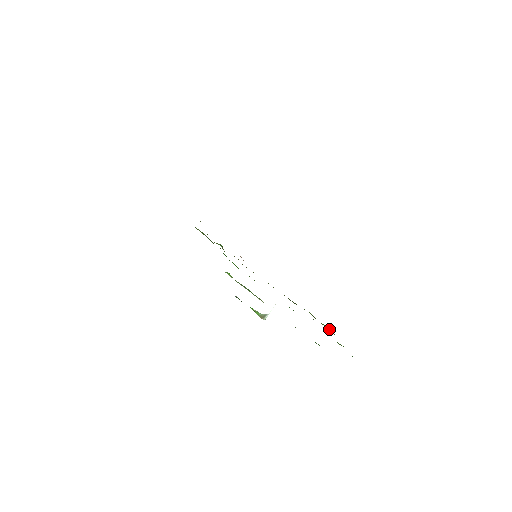
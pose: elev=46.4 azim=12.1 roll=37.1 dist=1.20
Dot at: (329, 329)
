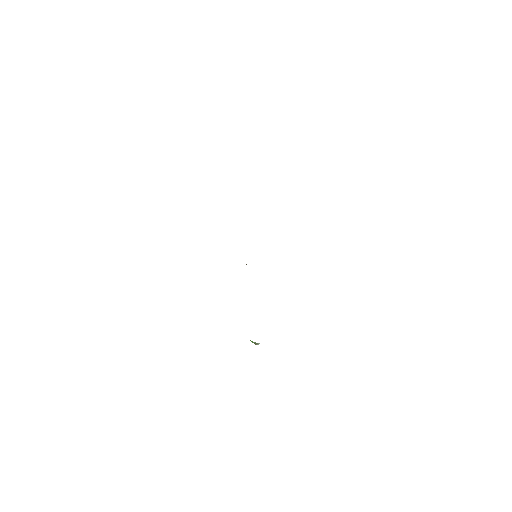
Dot at: occluded
